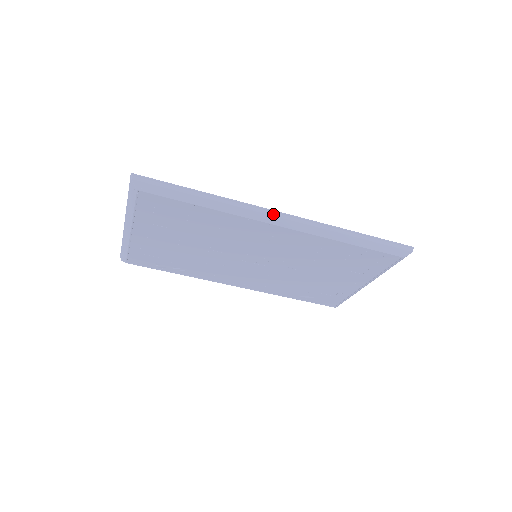
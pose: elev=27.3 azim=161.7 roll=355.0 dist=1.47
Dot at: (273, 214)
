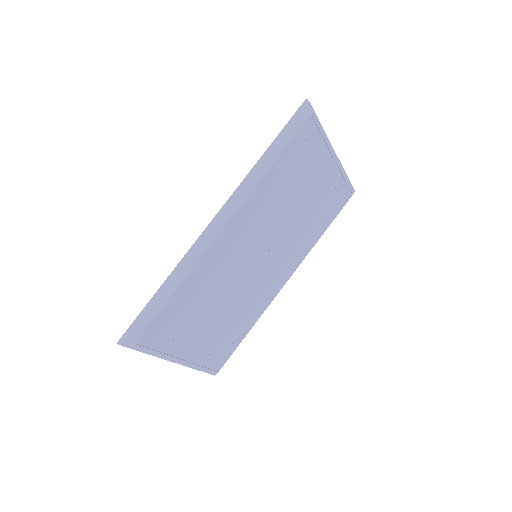
Dot at: (209, 230)
